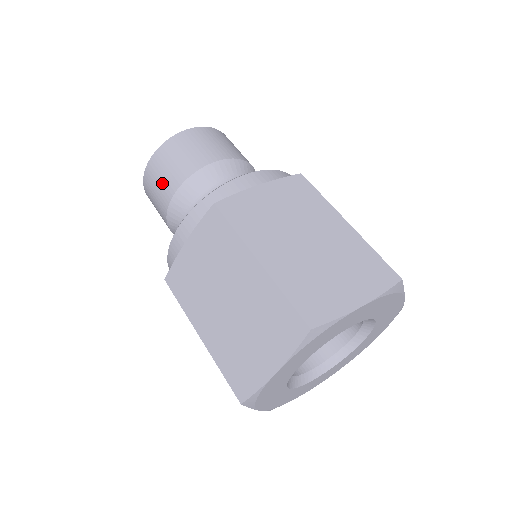
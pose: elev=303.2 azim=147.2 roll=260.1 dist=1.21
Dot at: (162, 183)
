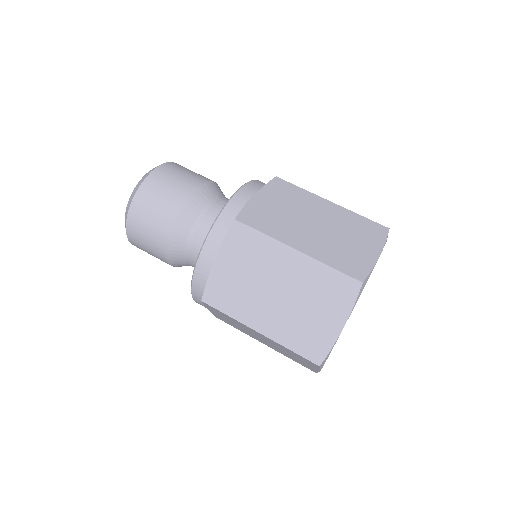
Dot at: occluded
